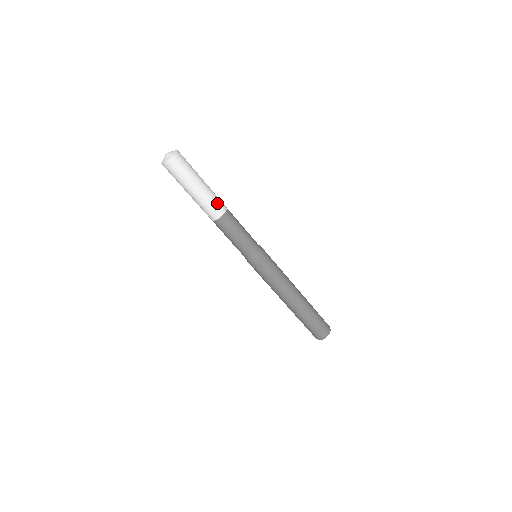
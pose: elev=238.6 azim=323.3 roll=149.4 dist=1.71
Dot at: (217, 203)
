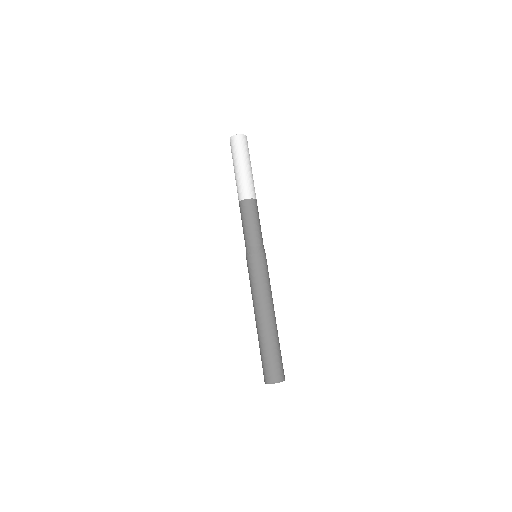
Dot at: (251, 188)
